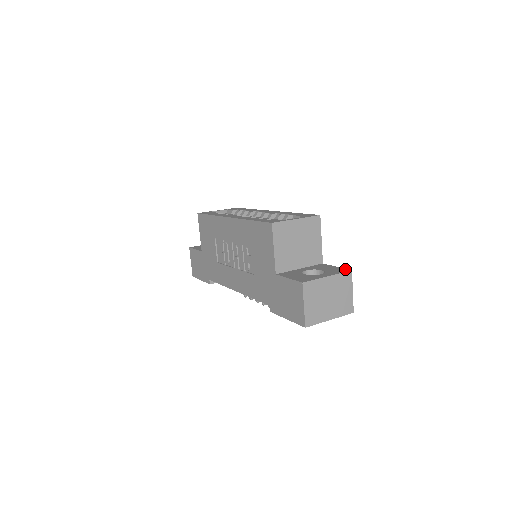
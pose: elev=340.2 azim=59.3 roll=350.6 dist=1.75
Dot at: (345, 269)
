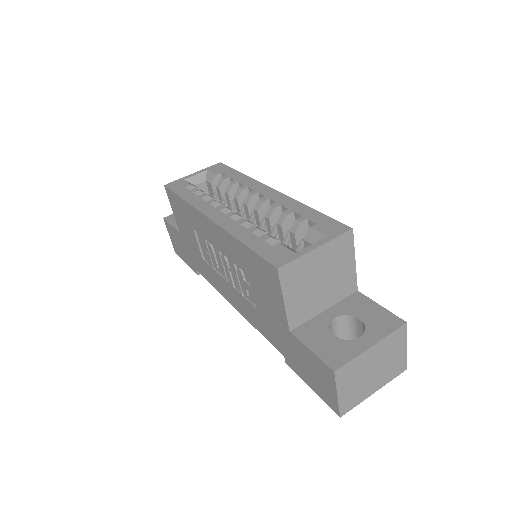
Dot at: (396, 318)
